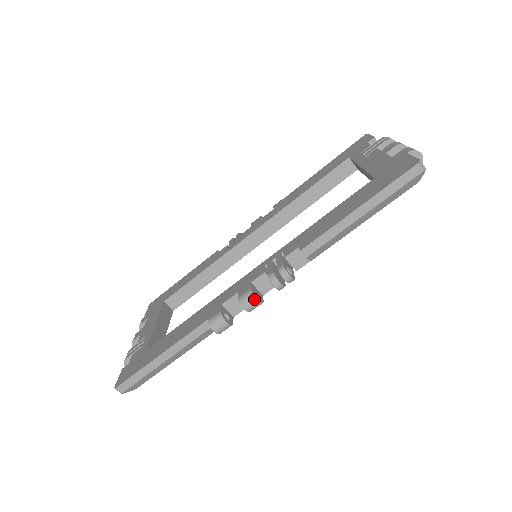
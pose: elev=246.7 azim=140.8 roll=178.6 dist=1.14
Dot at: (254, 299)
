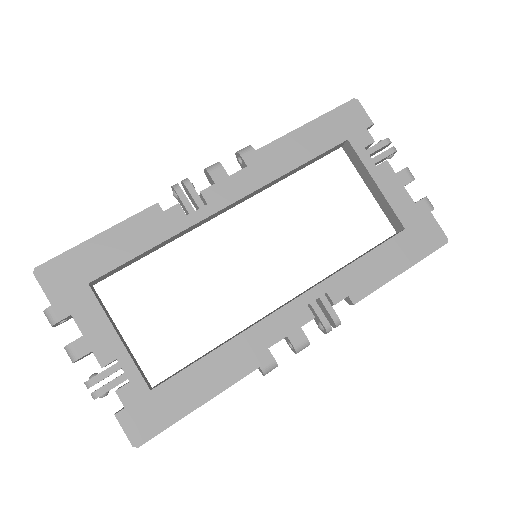
Dot at: occluded
